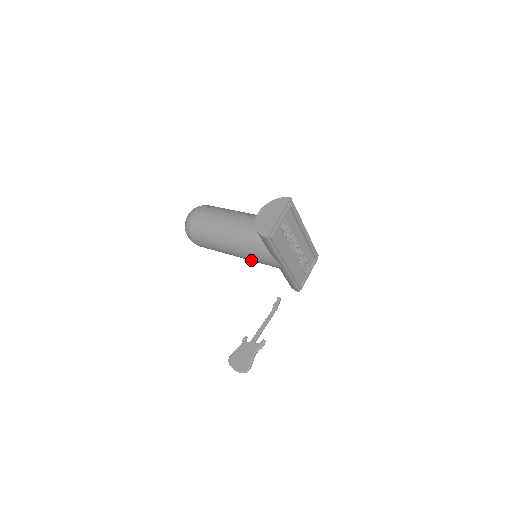
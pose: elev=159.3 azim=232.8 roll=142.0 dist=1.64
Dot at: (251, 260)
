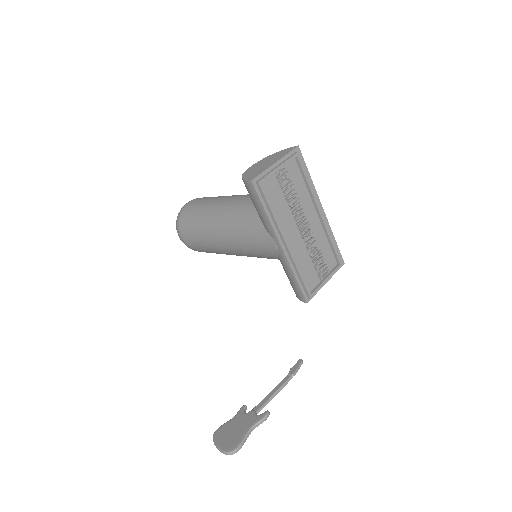
Dot at: (243, 250)
